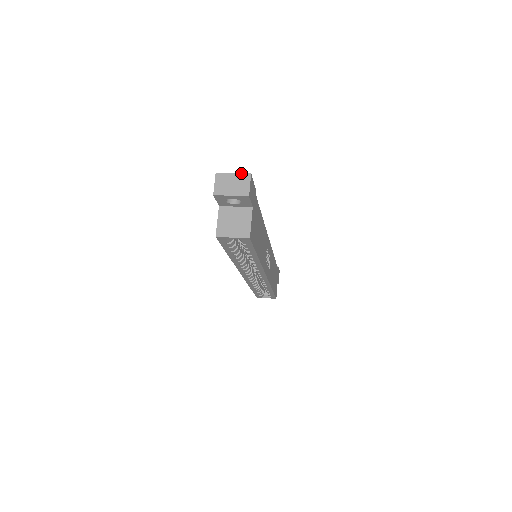
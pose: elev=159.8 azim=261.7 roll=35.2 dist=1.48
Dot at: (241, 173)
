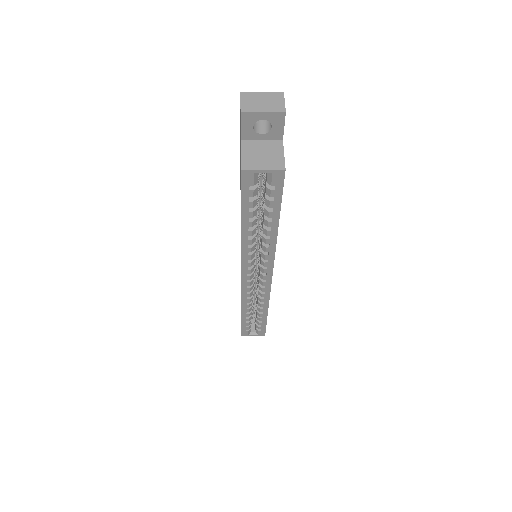
Dot at: (272, 92)
